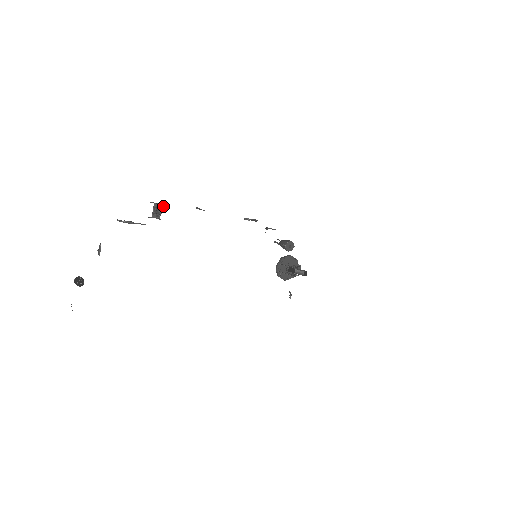
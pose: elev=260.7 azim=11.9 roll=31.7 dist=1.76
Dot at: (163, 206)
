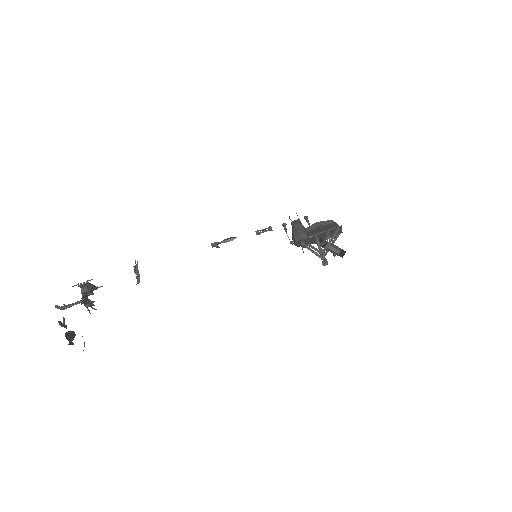
Dot at: (84, 305)
